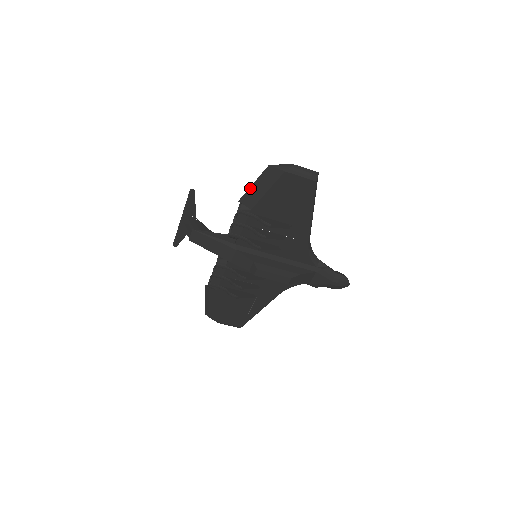
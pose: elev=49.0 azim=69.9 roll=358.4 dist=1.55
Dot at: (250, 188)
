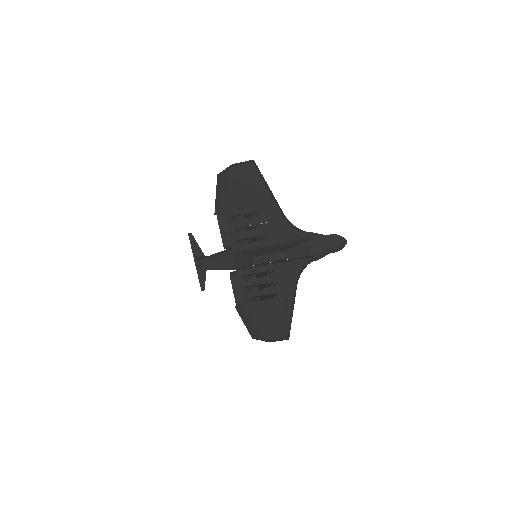
Dot at: (216, 200)
